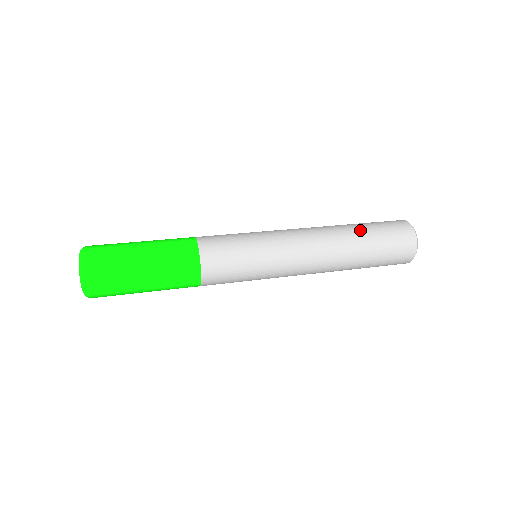
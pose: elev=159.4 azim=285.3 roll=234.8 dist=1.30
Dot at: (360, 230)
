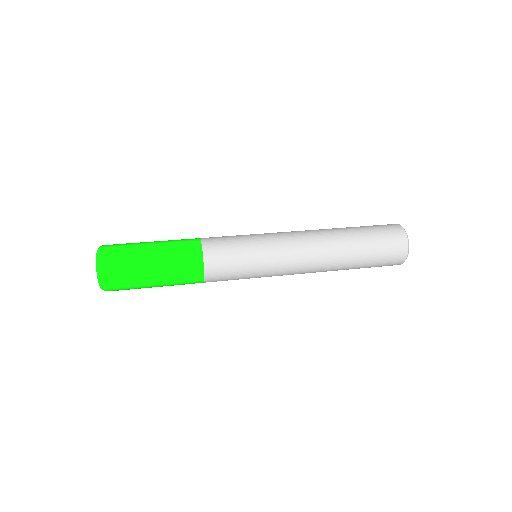
Dot at: (346, 227)
